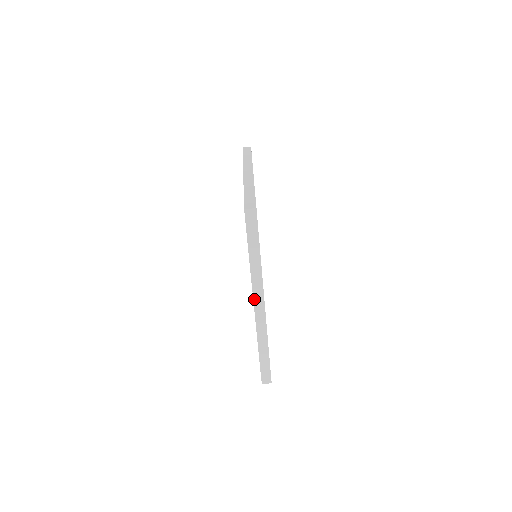
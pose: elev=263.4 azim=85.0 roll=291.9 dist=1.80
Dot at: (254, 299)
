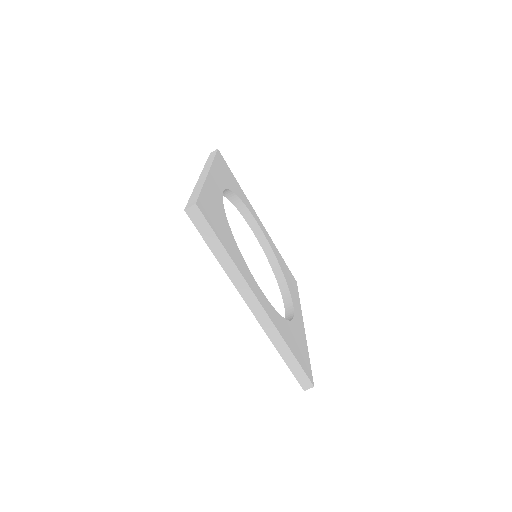
Dot at: (246, 302)
